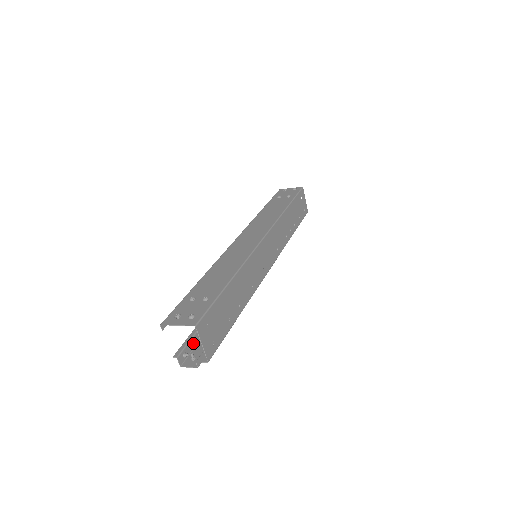
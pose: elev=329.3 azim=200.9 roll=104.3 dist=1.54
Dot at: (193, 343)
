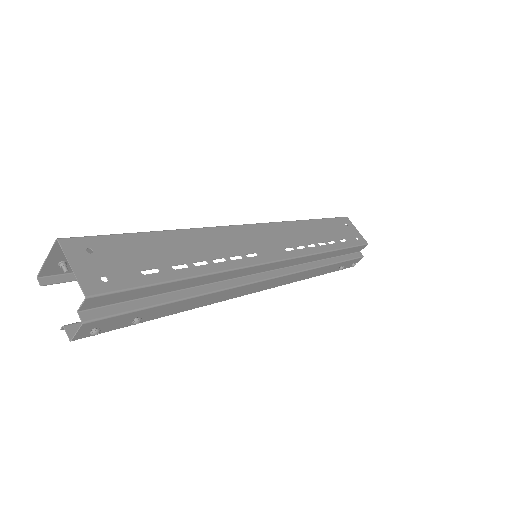
Dot at: occluded
